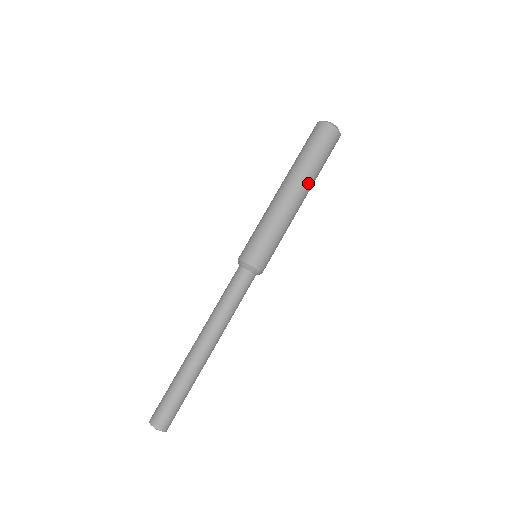
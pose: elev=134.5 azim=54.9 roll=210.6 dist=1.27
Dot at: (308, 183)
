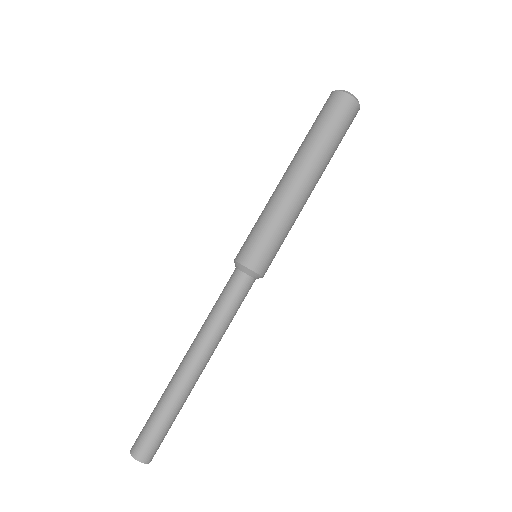
Dot at: (318, 166)
